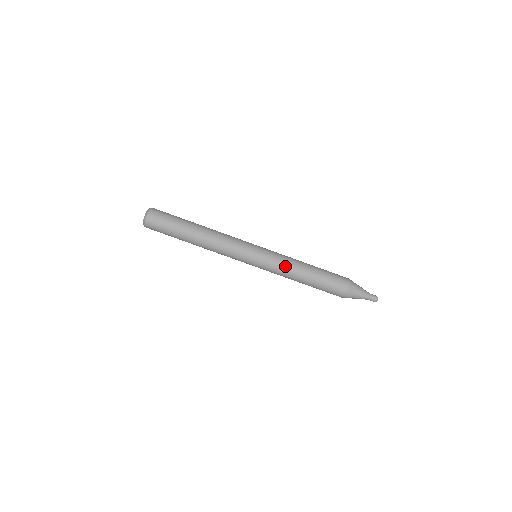
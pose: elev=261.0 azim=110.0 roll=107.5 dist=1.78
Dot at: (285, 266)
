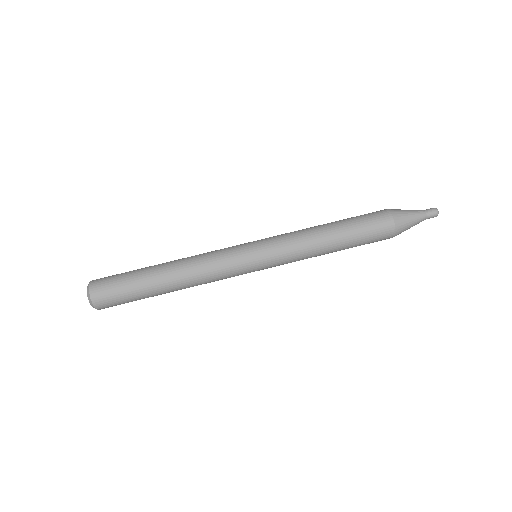
Dot at: (296, 235)
